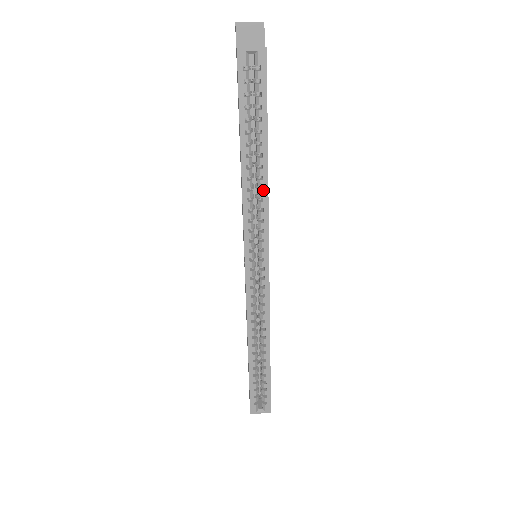
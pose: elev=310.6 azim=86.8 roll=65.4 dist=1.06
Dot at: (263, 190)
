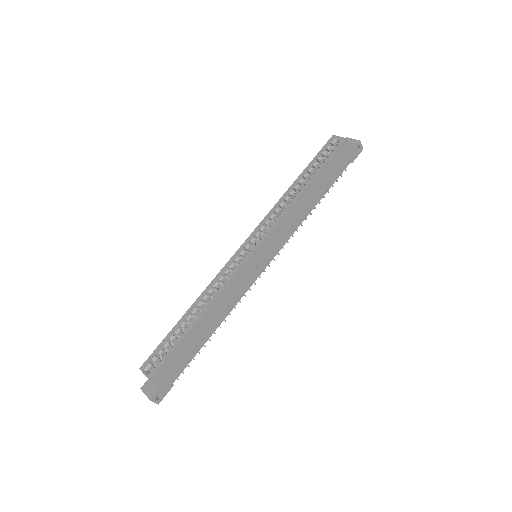
Dot at: (290, 204)
